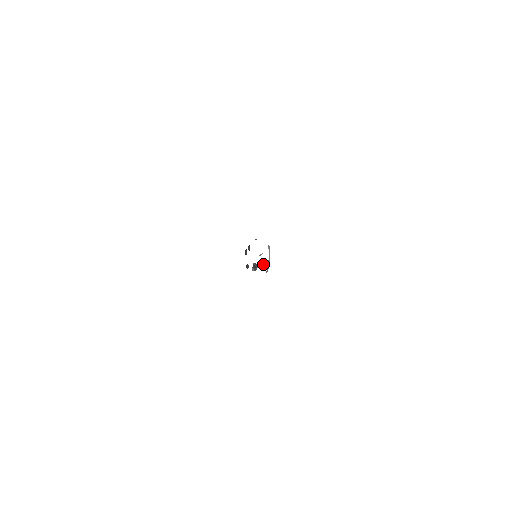
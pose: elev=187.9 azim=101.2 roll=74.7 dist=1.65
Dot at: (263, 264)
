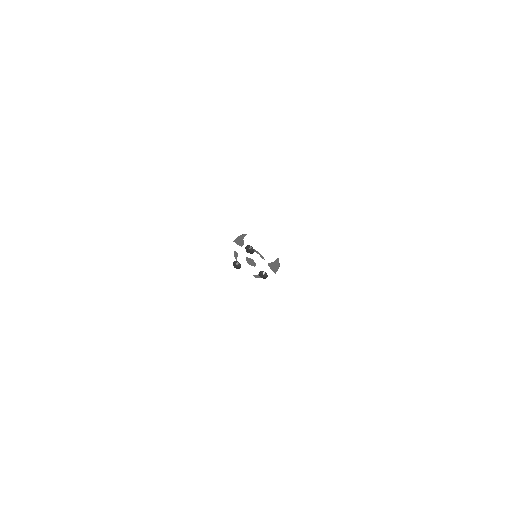
Dot at: (283, 252)
